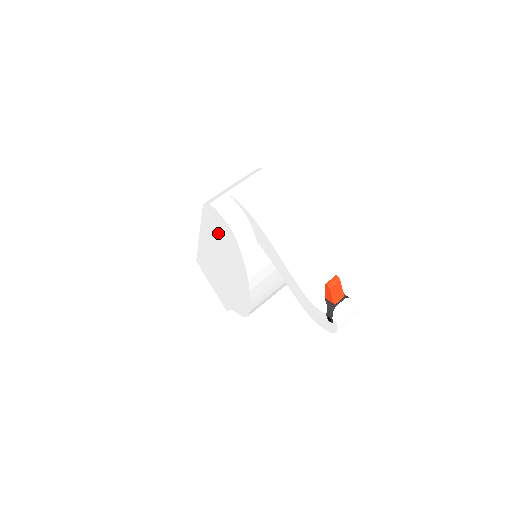
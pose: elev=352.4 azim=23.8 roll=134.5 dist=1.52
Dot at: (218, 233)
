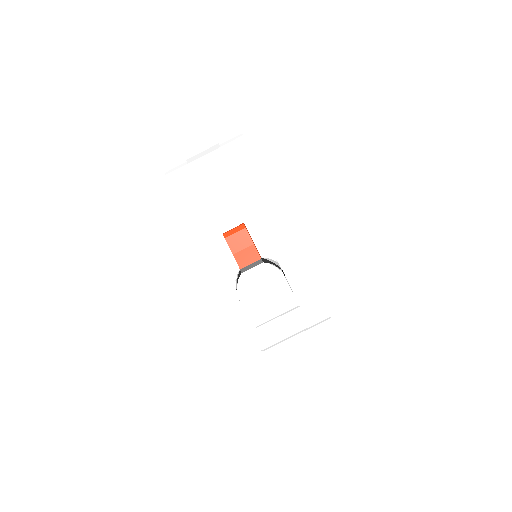
Dot at: occluded
